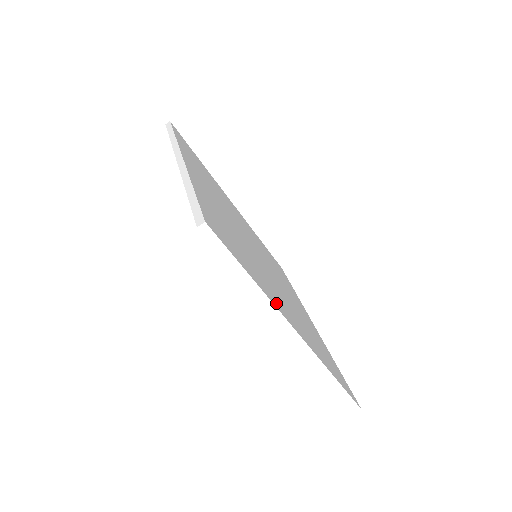
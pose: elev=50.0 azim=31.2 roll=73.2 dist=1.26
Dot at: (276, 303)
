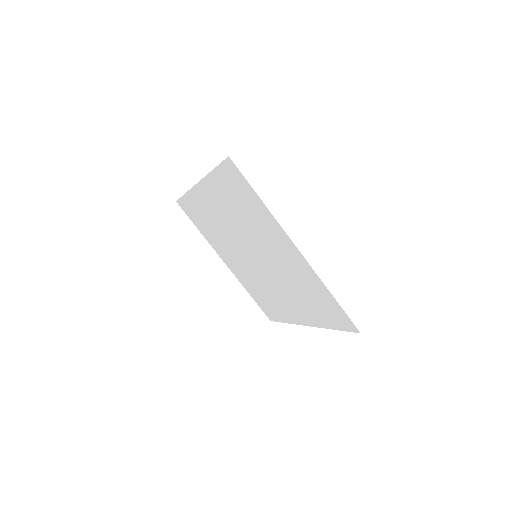
Dot at: occluded
